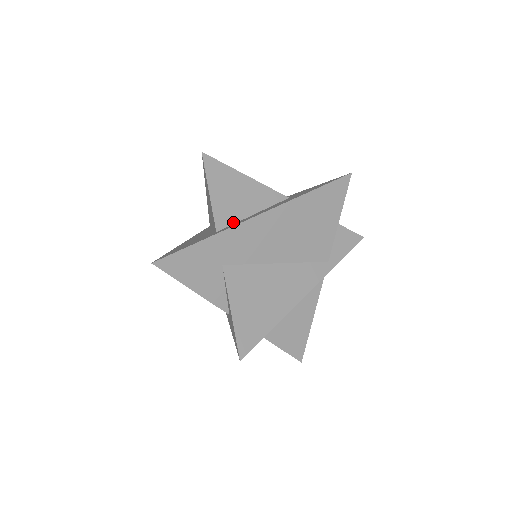
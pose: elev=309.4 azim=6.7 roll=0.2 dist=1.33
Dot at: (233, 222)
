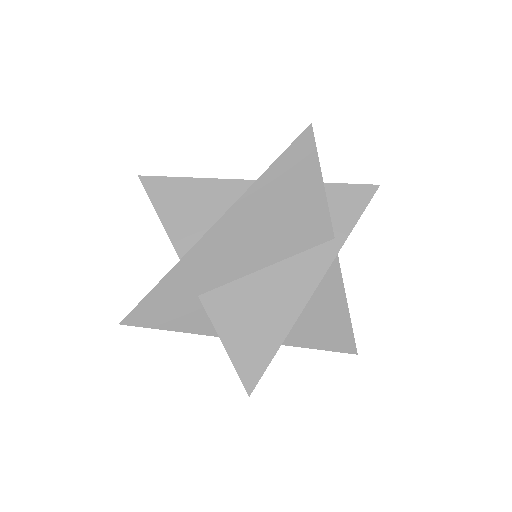
Dot at: (197, 241)
